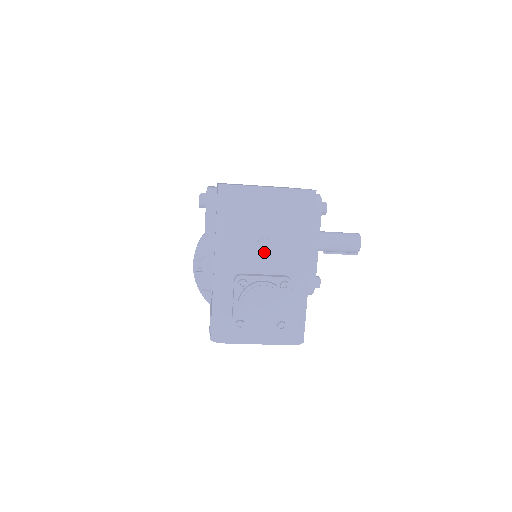
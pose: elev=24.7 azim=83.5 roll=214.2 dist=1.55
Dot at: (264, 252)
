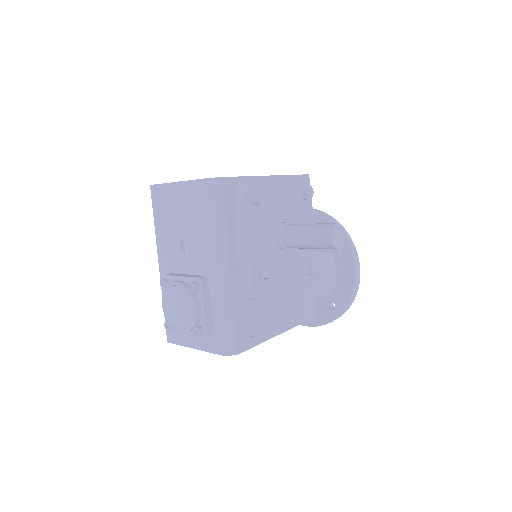
Dot at: occluded
